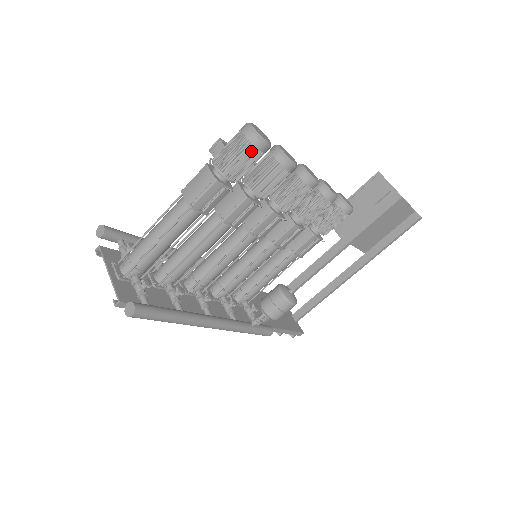
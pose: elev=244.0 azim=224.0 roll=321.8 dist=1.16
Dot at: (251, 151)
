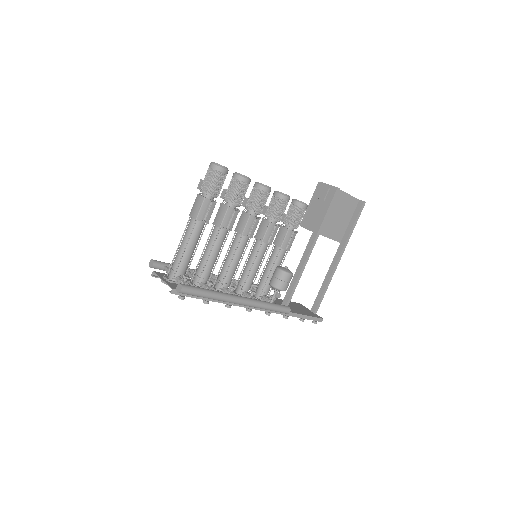
Dot at: (218, 175)
